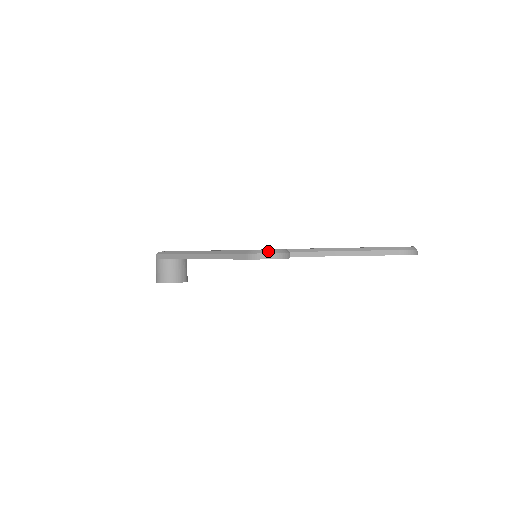
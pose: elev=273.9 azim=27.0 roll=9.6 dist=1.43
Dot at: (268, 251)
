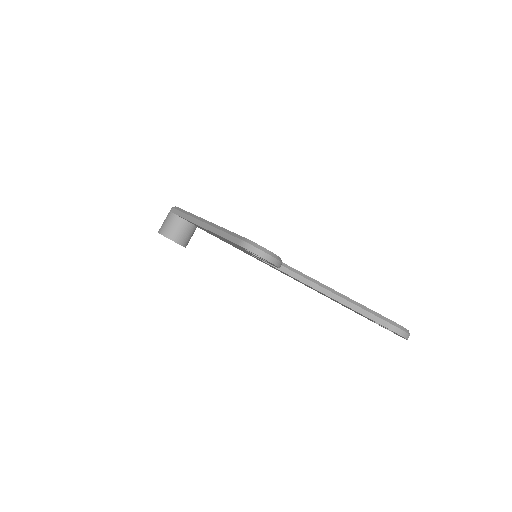
Dot at: (260, 247)
